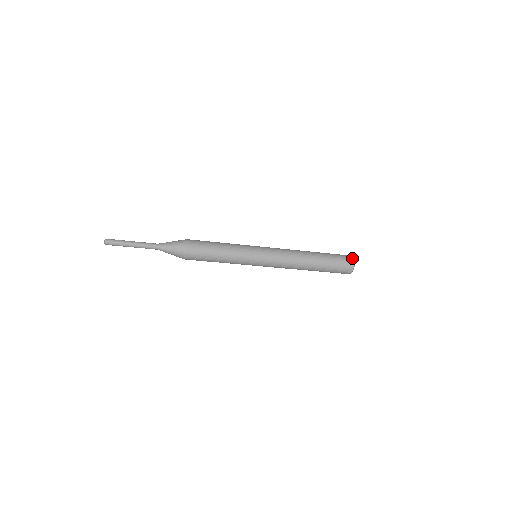
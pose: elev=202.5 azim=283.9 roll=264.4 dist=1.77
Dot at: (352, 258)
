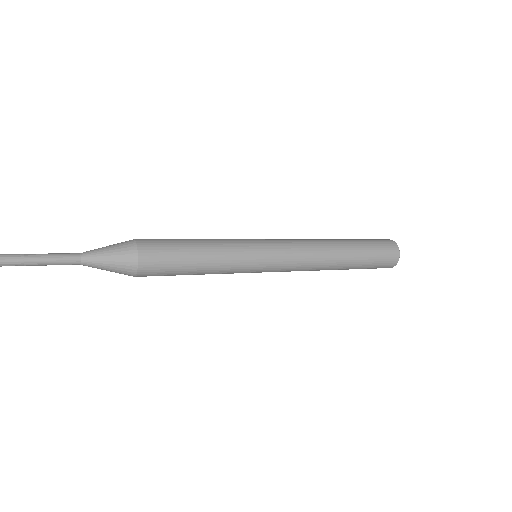
Dot at: (398, 256)
